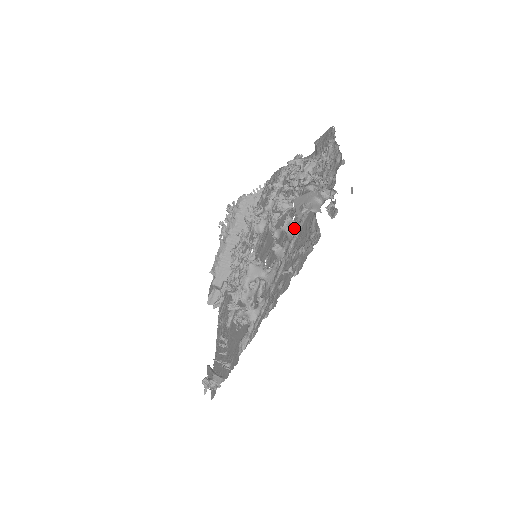
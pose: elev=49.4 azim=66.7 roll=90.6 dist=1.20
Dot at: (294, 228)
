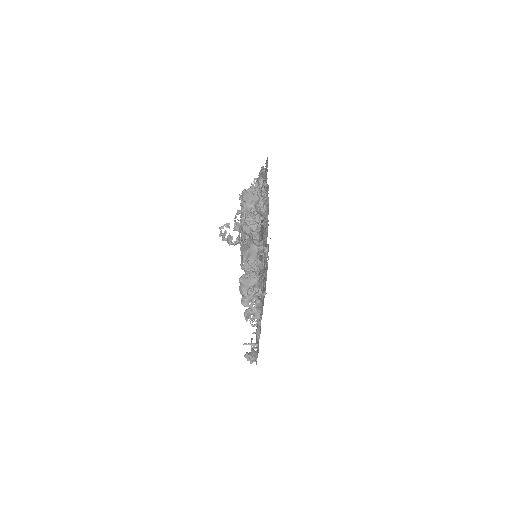
Dot at: occluded
